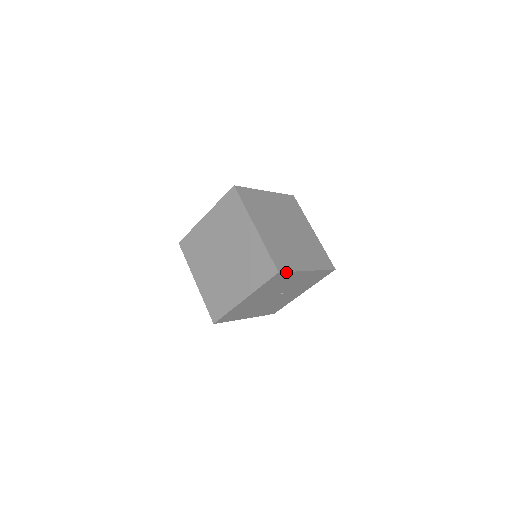
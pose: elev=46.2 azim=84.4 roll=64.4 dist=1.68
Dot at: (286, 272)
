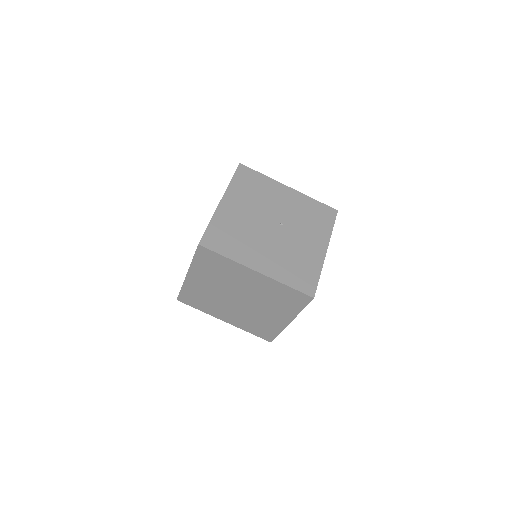
Dot at: (252, 170)
